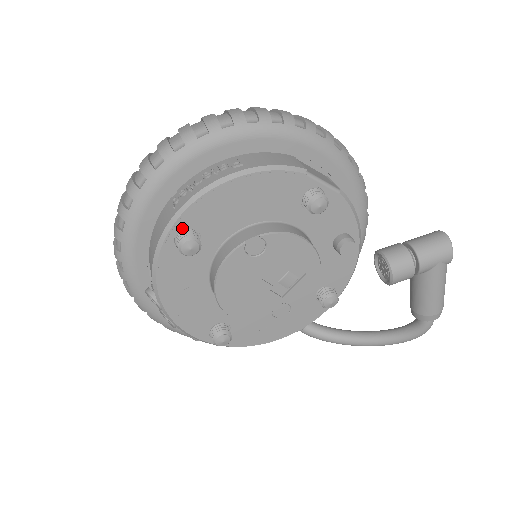
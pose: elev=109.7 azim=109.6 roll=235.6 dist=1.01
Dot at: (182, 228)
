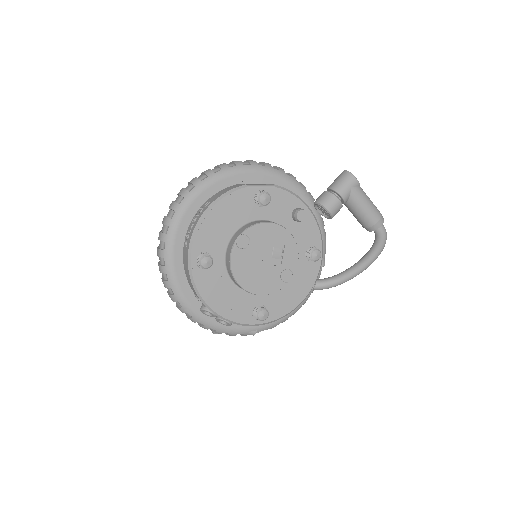
Dot at: (197, 255)
